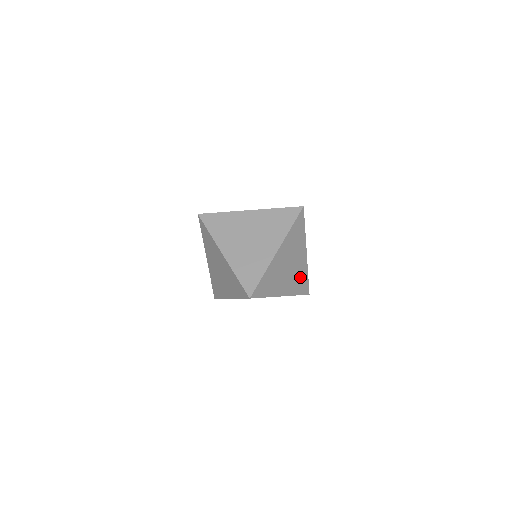
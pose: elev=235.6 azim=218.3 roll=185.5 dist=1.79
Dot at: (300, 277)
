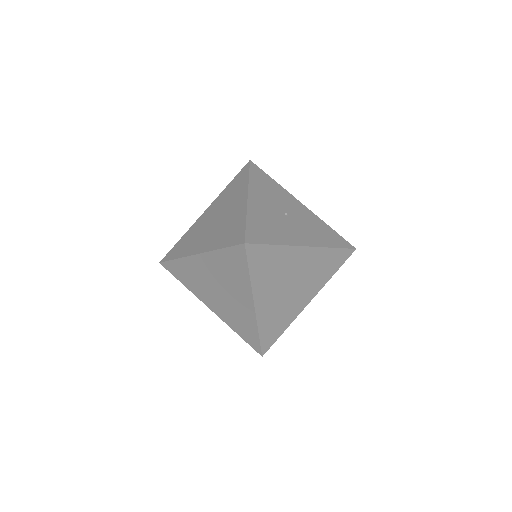
Dot at: occluded
